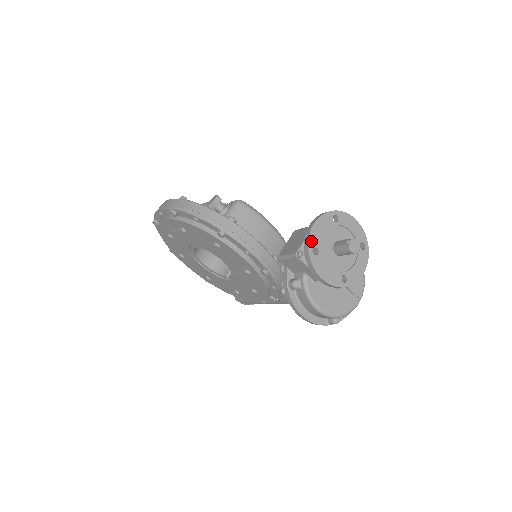
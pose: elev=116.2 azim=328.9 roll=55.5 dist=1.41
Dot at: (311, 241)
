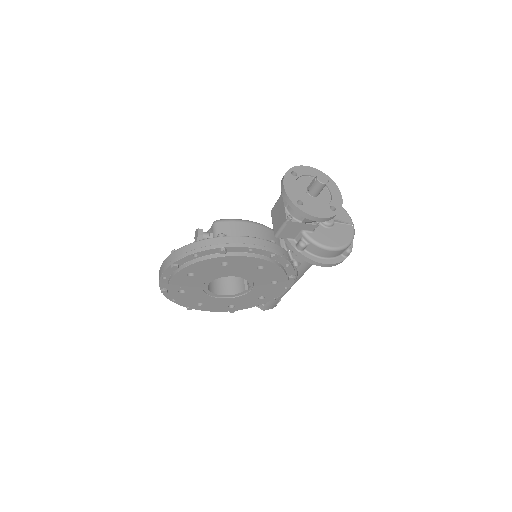
Dot at: (291, 198)
